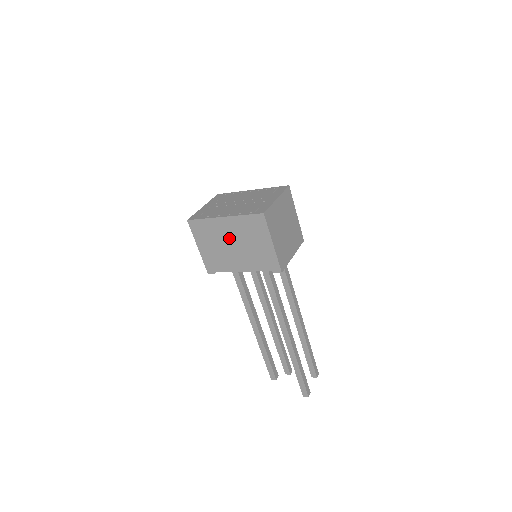
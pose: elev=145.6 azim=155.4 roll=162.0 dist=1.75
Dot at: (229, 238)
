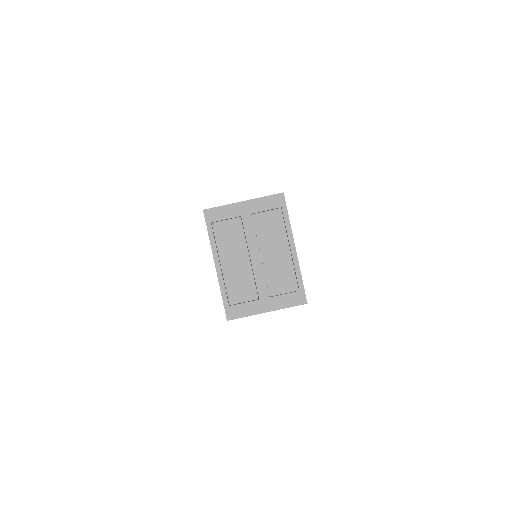
Dot at: occluded
